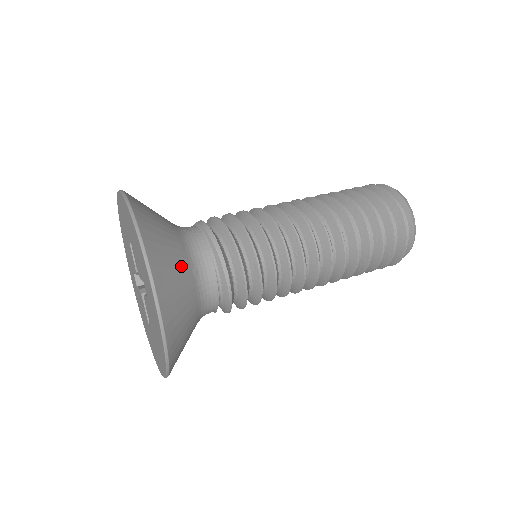
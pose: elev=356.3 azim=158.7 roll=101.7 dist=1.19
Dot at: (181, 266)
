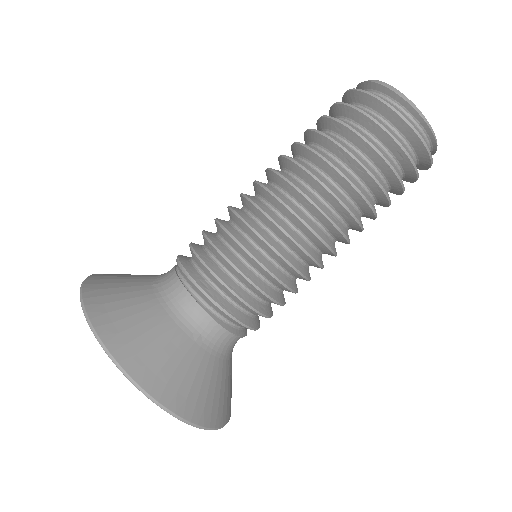
Dot at: (133, 283)
